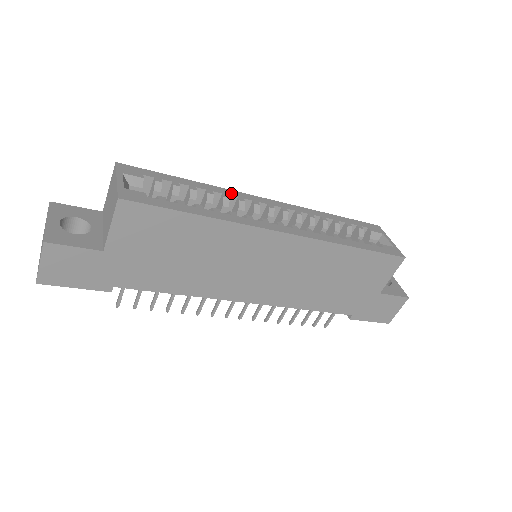
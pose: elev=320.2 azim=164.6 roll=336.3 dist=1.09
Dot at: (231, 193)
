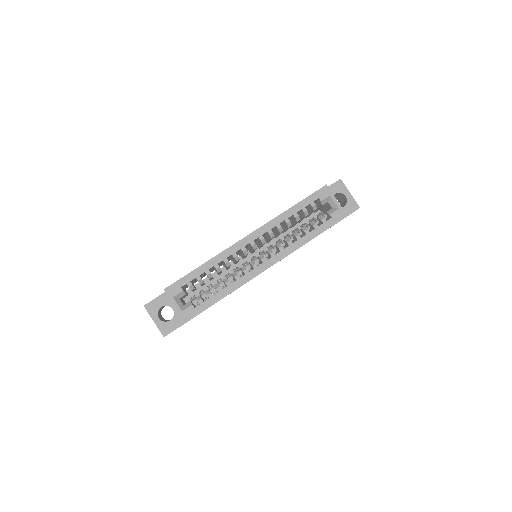
Dot at: (227, 254)
